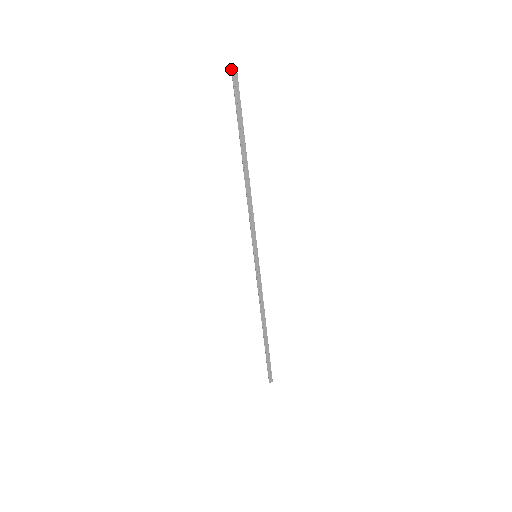
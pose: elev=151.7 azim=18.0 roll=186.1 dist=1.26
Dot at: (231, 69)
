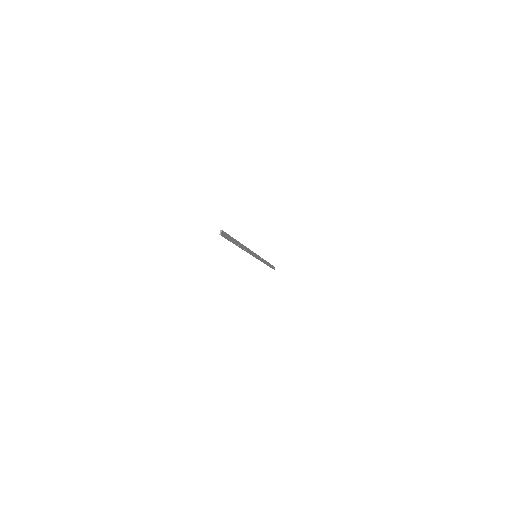
Dot at: (221, 235)
